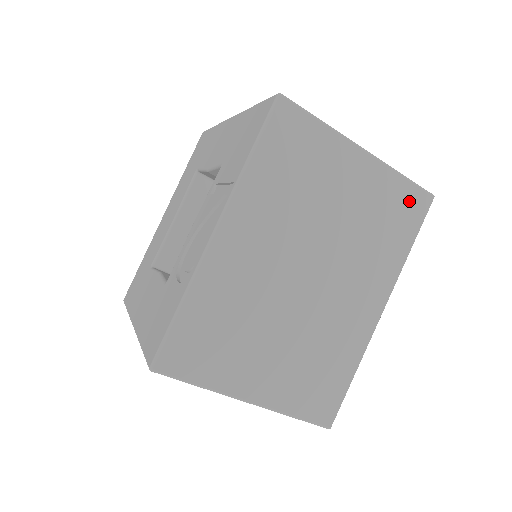
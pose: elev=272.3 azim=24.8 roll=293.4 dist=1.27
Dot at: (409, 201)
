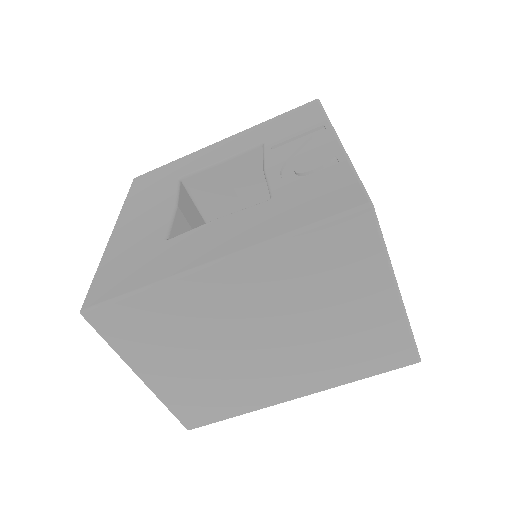
Dot at: occluded
